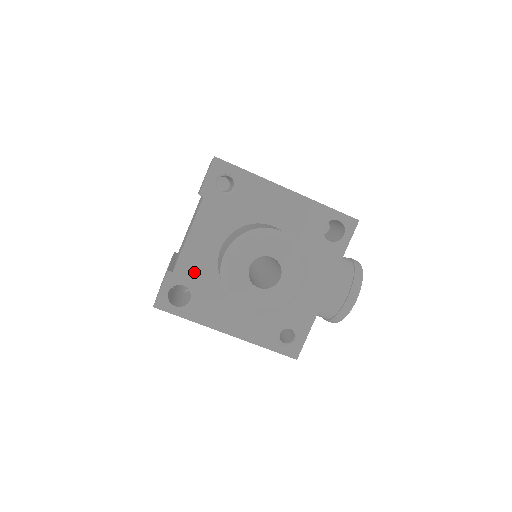
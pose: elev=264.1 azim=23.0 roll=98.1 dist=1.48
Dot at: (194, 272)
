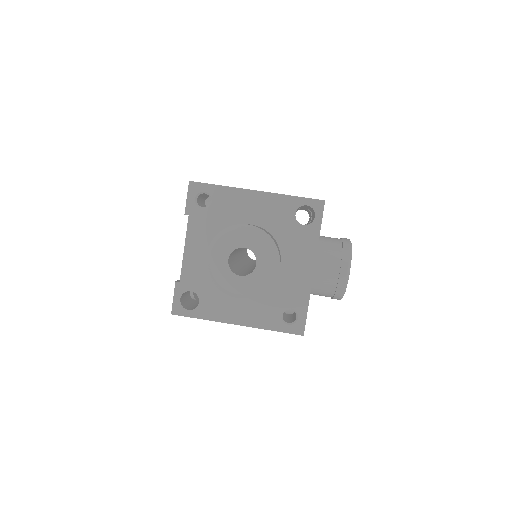
Dot at: (196, 278)
